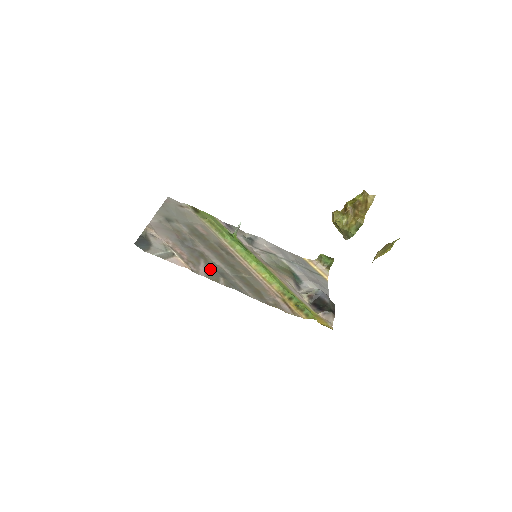
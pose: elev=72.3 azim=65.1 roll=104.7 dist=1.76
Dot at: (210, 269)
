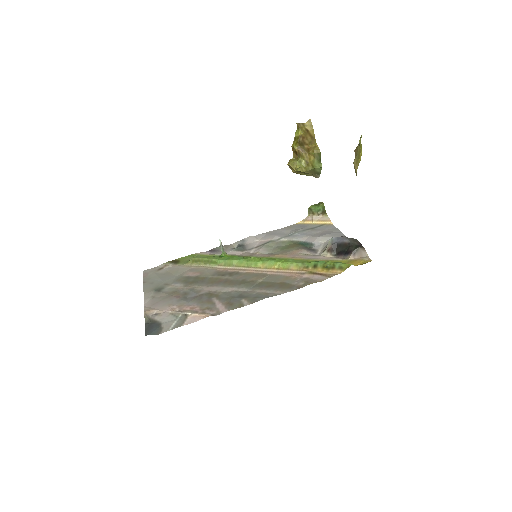
Dot at: (227, 301)
